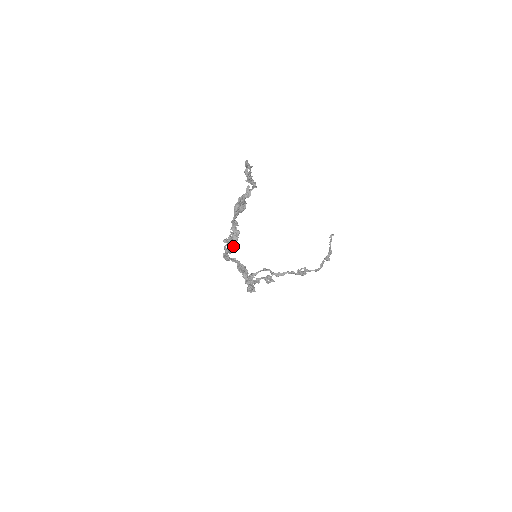
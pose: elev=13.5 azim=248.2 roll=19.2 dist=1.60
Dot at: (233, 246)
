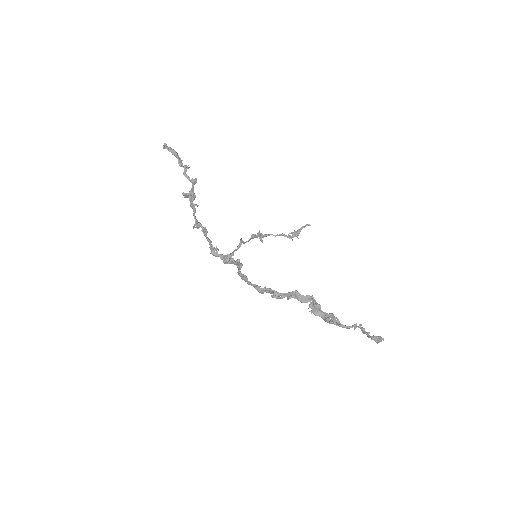
Dot at: occluded
